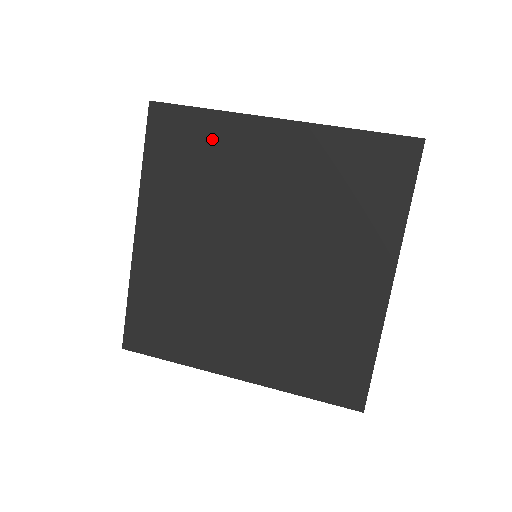
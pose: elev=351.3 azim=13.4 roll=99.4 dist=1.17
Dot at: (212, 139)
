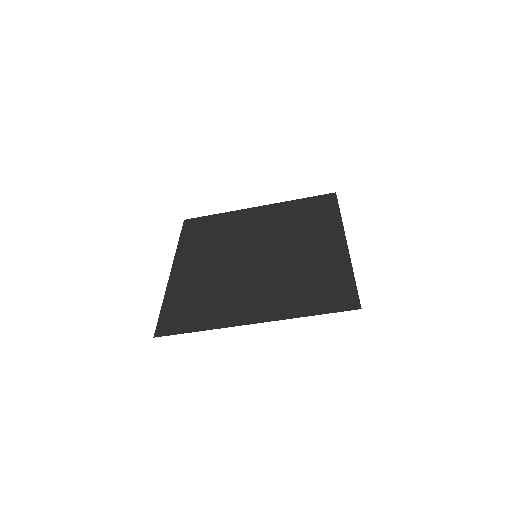
Dot at: (221, 222)
